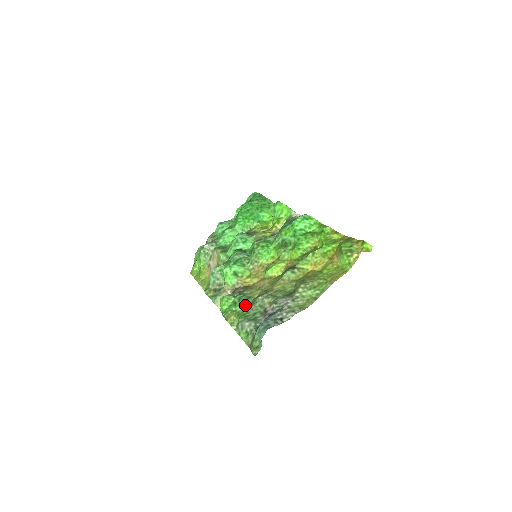
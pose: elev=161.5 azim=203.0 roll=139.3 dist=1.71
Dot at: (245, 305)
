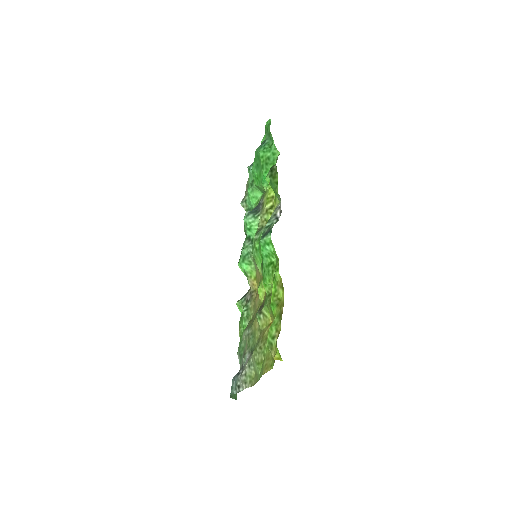
Dot at: (245, 325)
